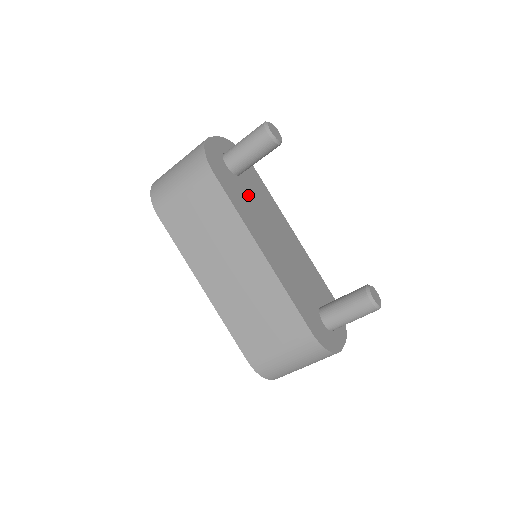
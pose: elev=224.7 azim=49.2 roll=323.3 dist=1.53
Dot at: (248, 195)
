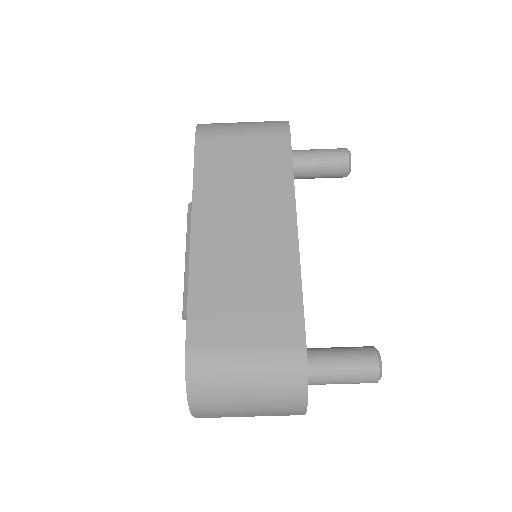
Dot at: occluded
